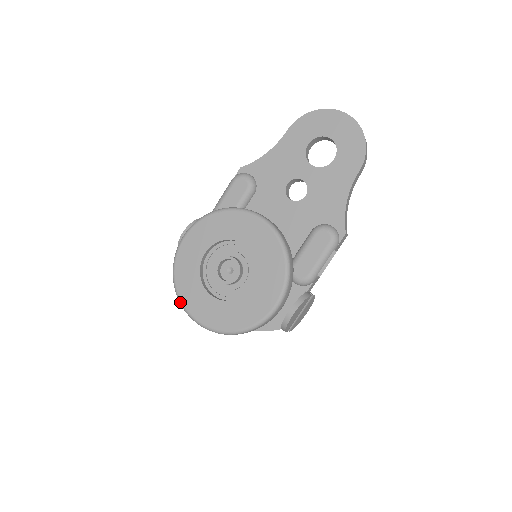
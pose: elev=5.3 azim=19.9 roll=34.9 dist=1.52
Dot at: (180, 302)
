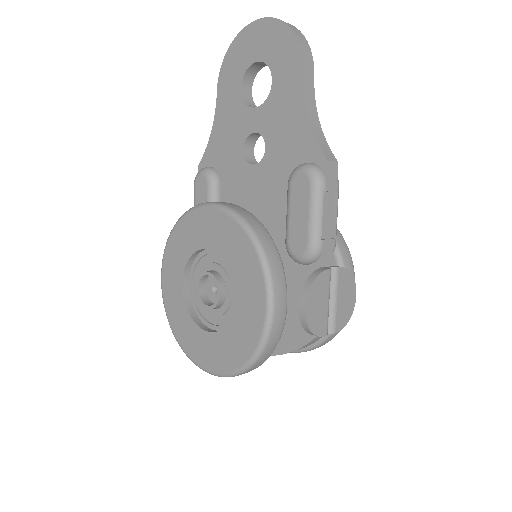
Dot at: (186, 355)
